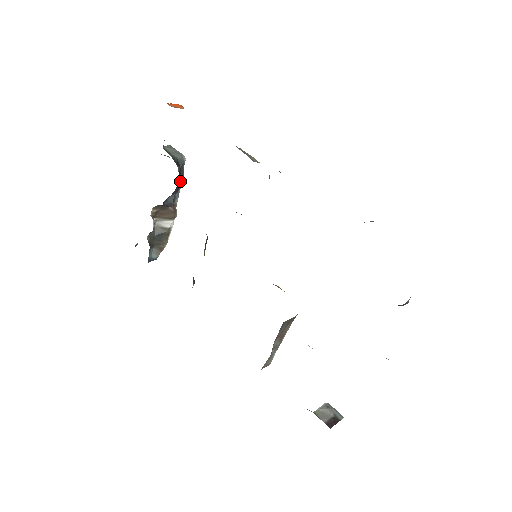
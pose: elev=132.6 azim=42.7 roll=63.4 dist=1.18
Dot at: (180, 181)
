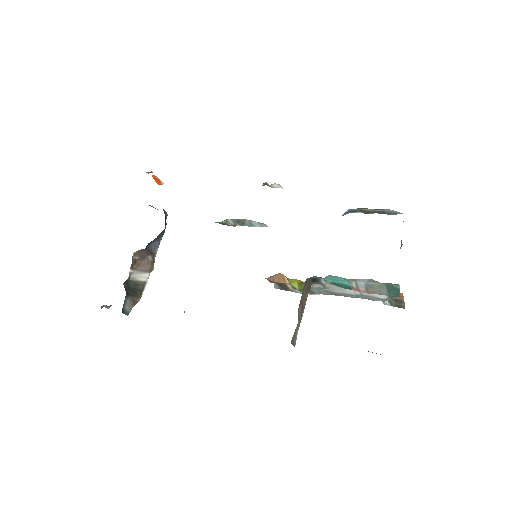
Dot at: occluded
